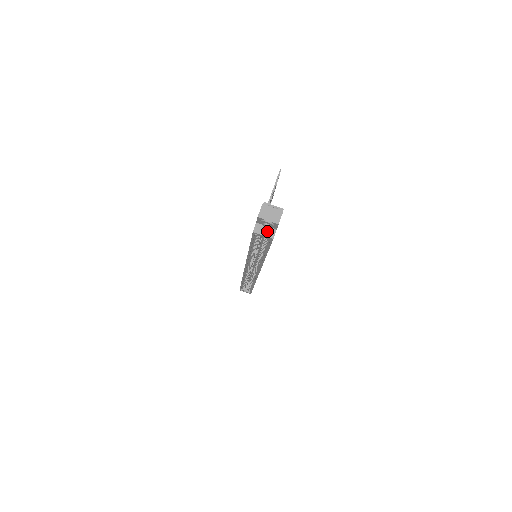
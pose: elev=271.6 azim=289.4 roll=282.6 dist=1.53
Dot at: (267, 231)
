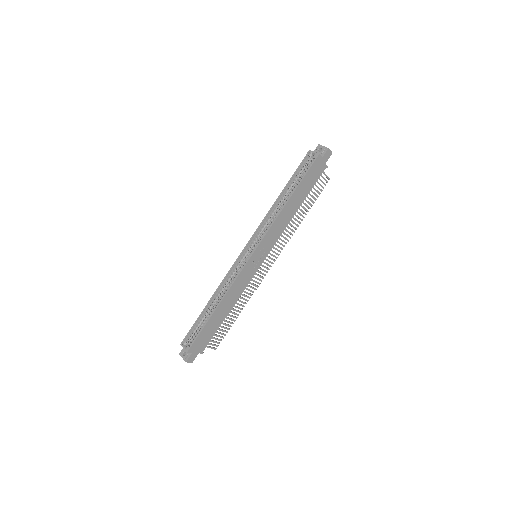
Dot at: occluded
